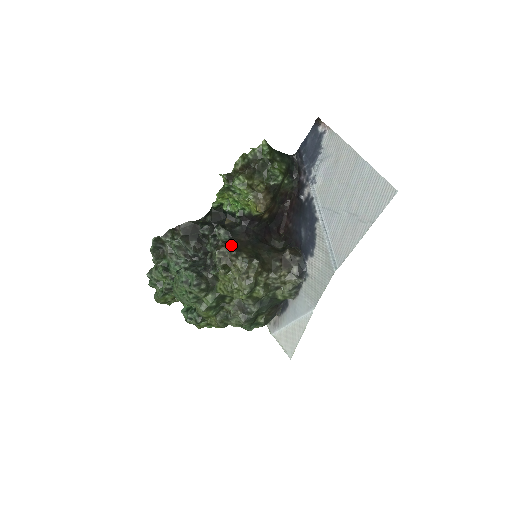
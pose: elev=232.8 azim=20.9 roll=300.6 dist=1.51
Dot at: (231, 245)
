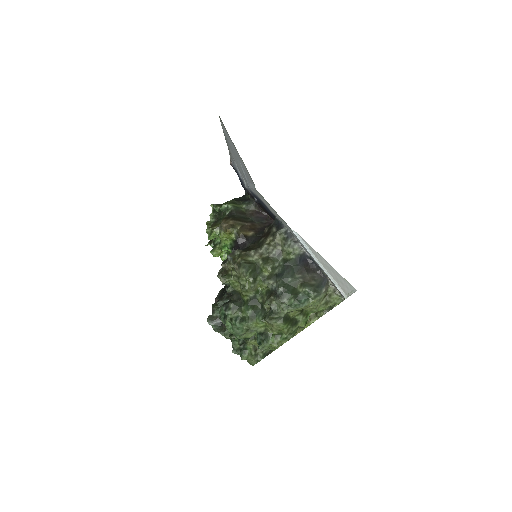
Dot at: occluded
